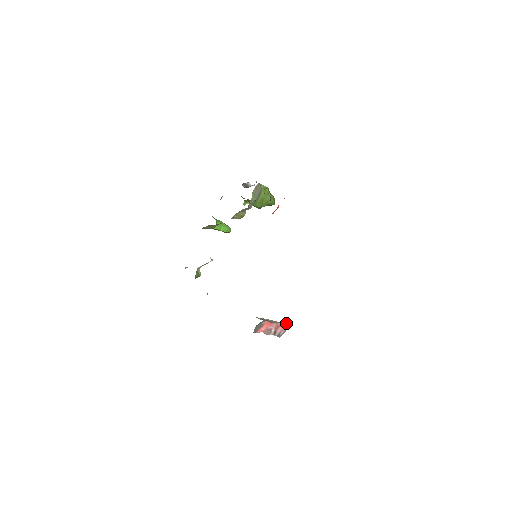
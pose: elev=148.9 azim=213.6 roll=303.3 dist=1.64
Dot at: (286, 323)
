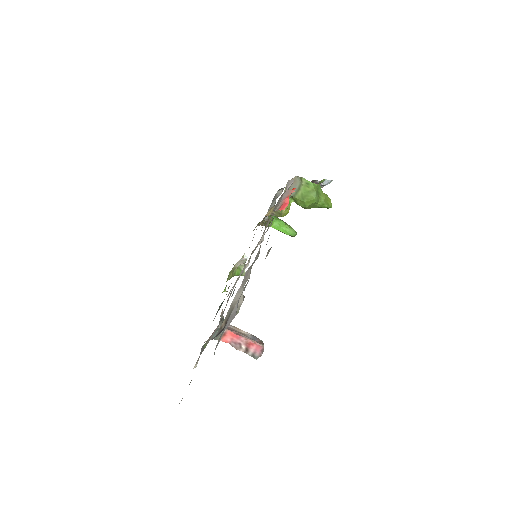
Dot at: occluded
